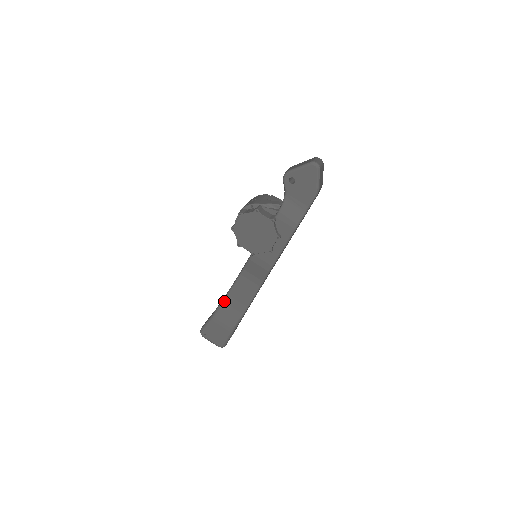
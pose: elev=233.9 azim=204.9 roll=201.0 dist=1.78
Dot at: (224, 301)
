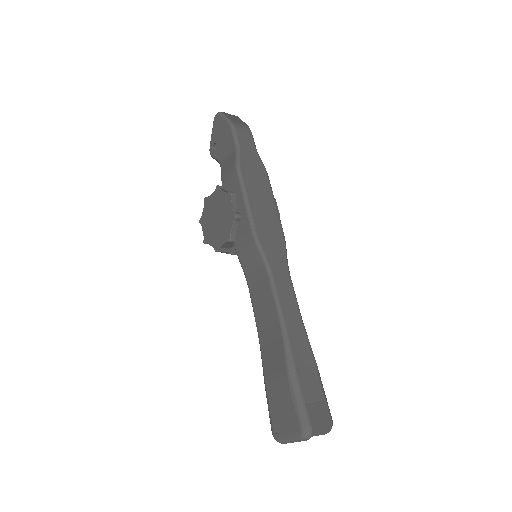
Dot at: (260, 346)
